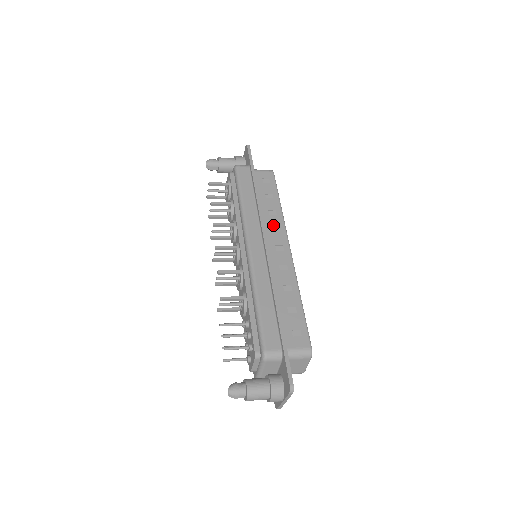
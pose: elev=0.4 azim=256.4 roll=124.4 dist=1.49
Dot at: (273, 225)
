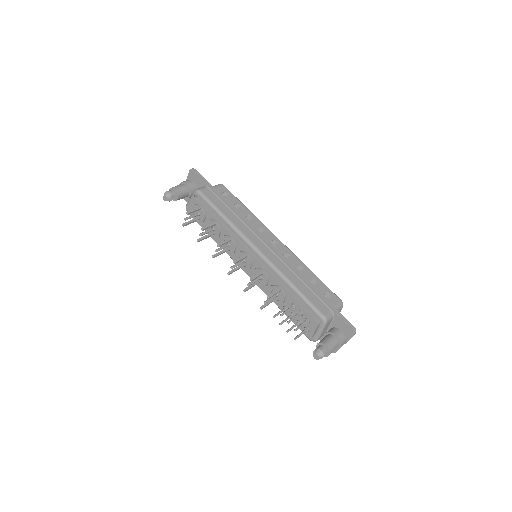
Dot at: (257, 227)
